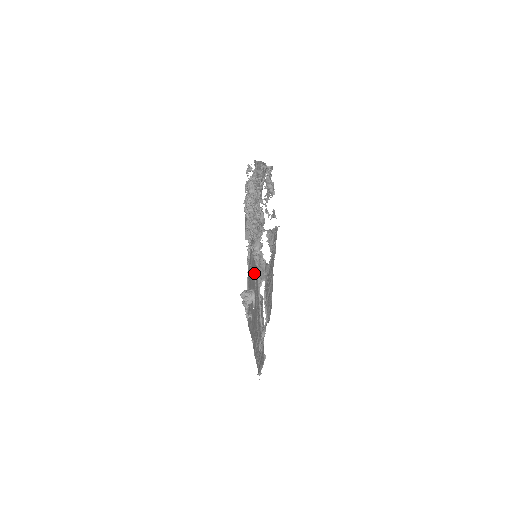
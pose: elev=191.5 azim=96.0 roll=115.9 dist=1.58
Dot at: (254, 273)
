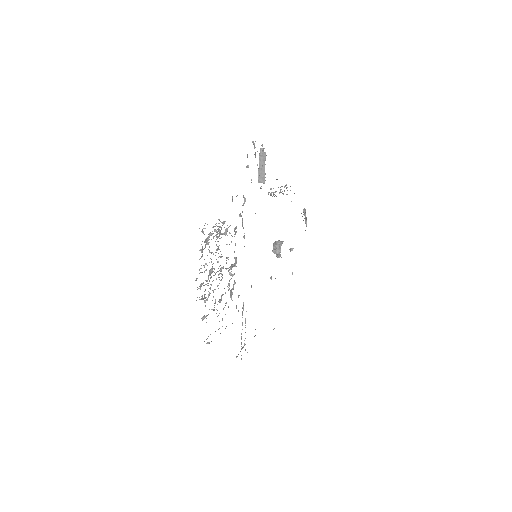
Dot at: occluded
